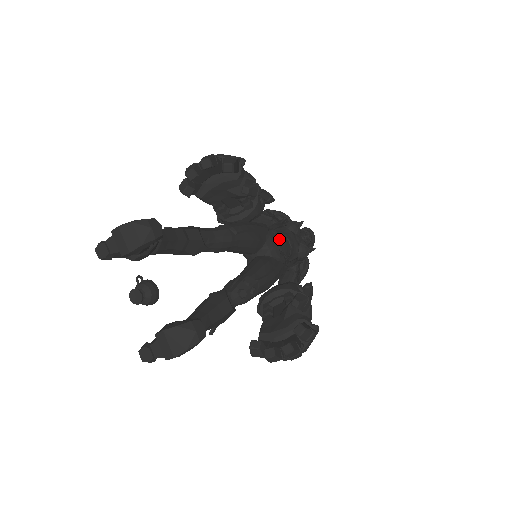
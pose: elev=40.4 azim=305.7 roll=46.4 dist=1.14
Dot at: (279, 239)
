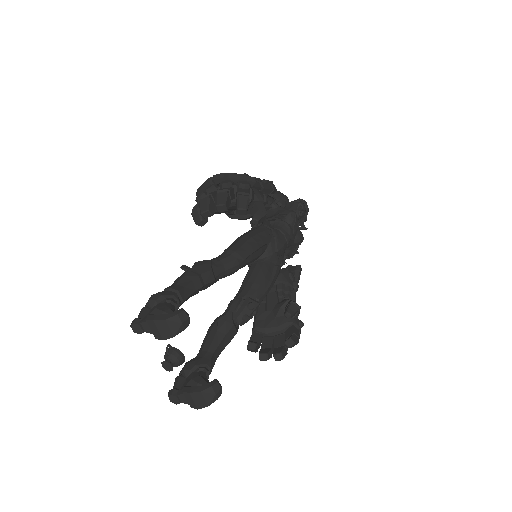
Dot at: (278, 244)
